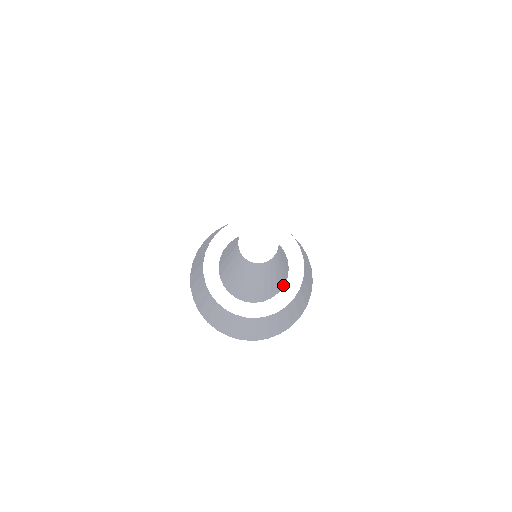
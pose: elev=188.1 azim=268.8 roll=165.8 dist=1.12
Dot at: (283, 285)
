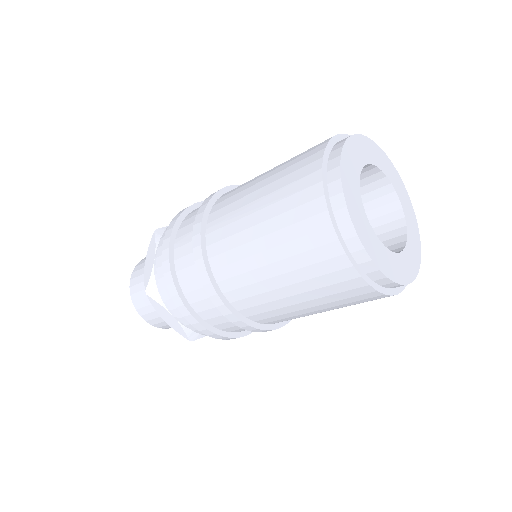
Dot at: occluded
